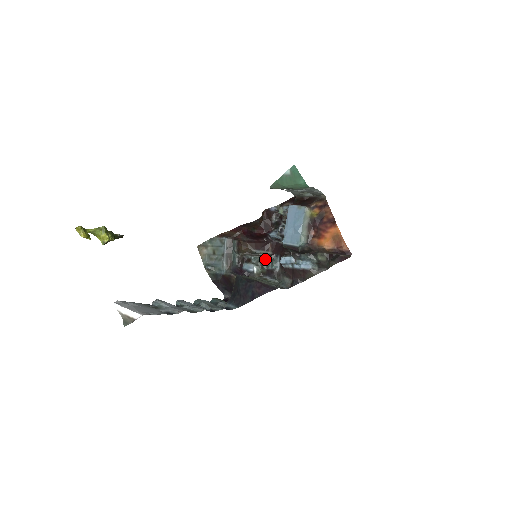
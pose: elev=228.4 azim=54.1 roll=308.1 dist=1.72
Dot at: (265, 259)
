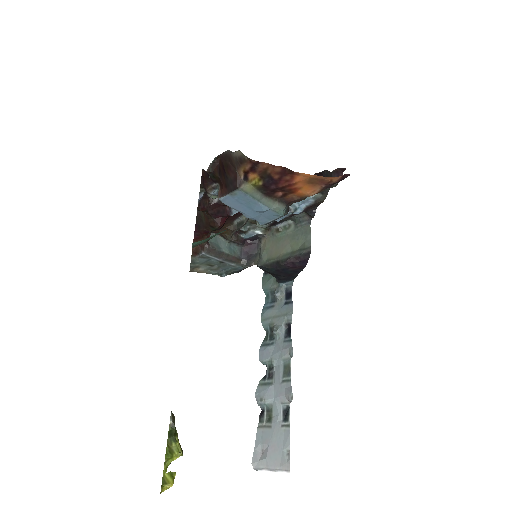
Dot at: (255, 222)
